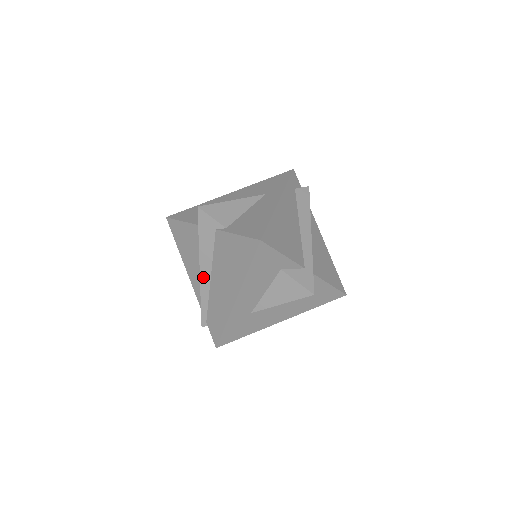
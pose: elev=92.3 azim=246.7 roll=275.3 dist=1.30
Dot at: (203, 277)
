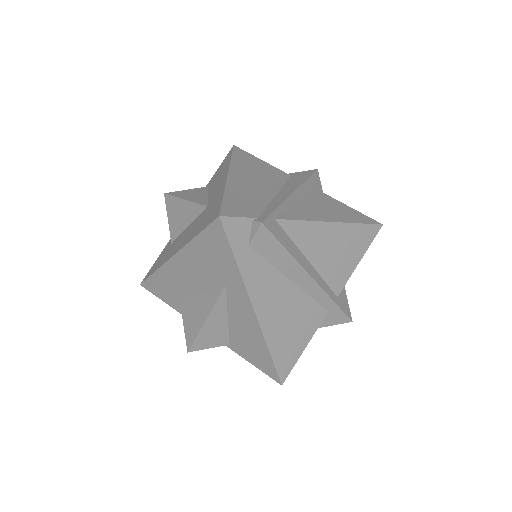
Dot at: occluded
